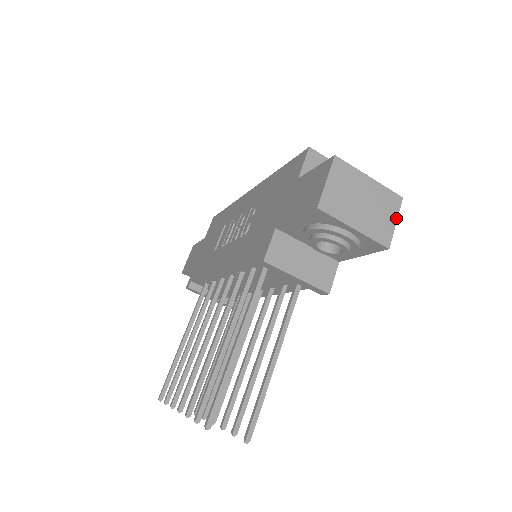
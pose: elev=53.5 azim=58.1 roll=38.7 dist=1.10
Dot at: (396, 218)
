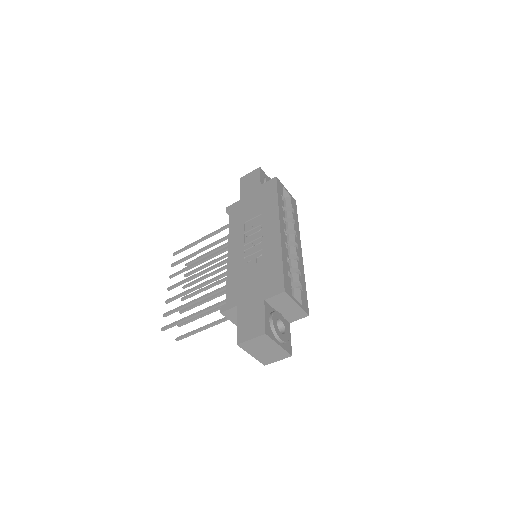
Dot at: occluded
